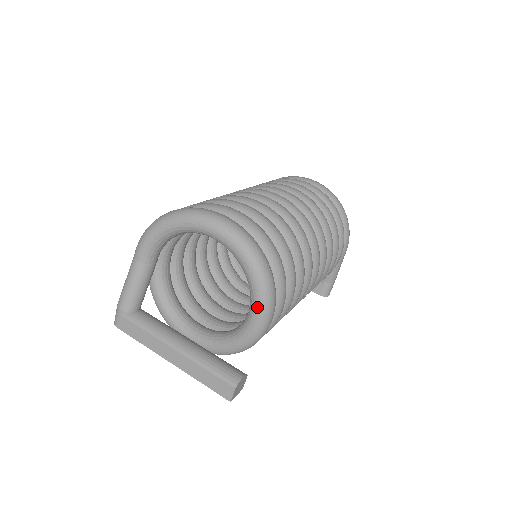
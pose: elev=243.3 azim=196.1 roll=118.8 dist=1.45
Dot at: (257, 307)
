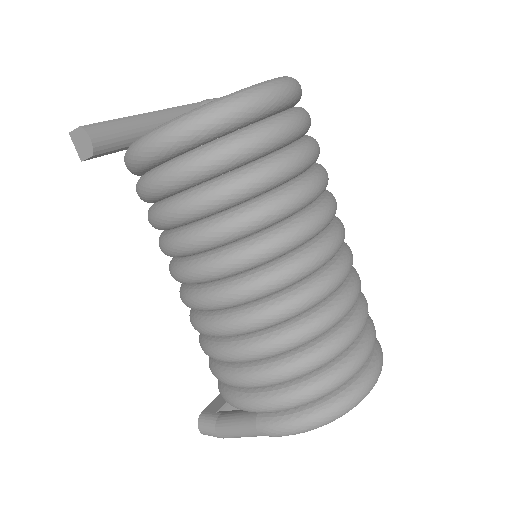
Dot at: occluded
